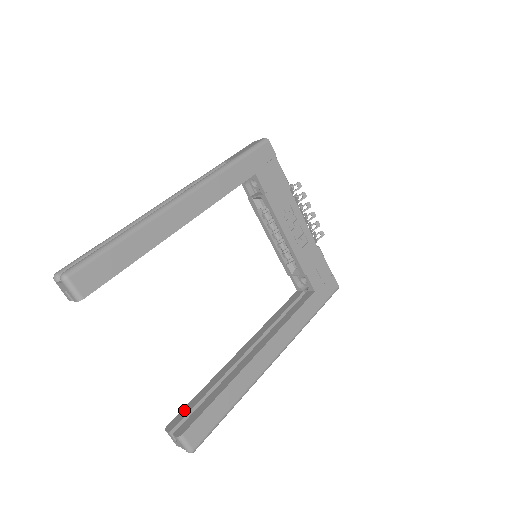
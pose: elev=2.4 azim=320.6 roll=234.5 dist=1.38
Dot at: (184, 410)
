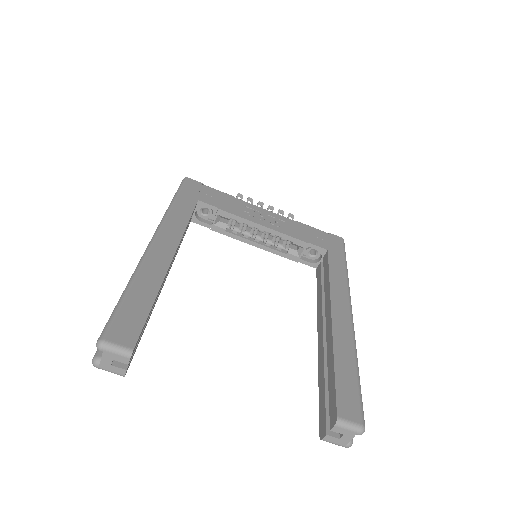
Dot at: (320, 411)
